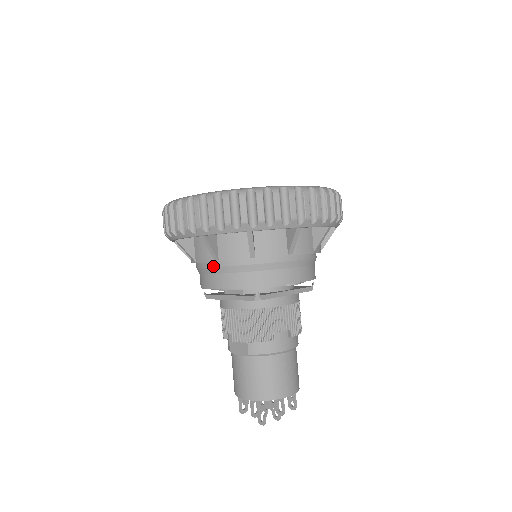
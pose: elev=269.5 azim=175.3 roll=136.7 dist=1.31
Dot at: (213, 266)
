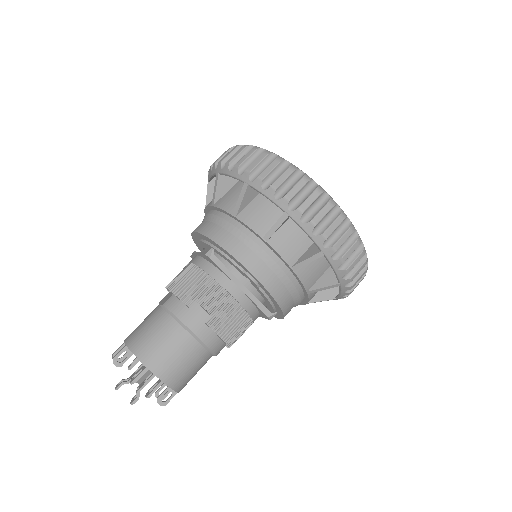
Dot at: (209, 213)
